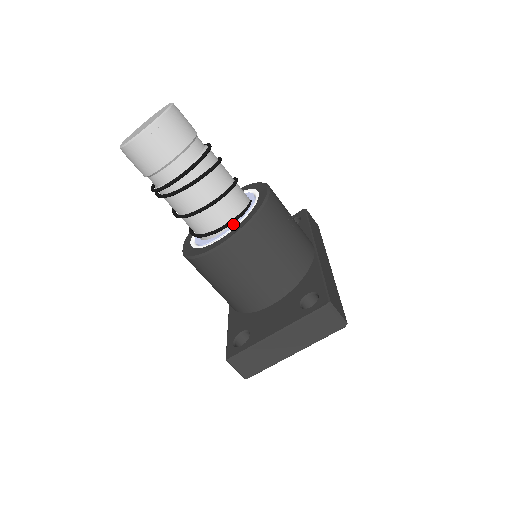
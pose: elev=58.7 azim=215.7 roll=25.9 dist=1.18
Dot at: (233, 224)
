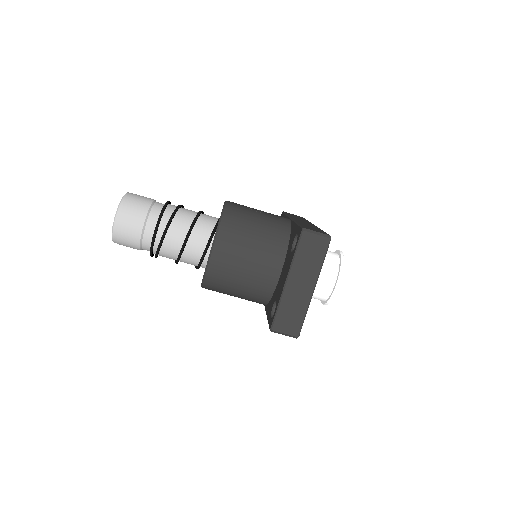
Dot at: occluded
